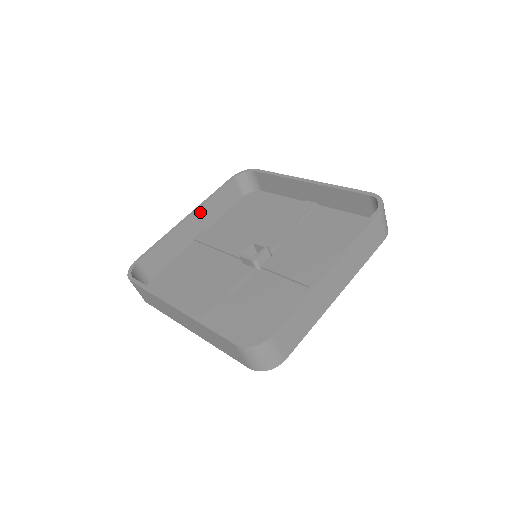
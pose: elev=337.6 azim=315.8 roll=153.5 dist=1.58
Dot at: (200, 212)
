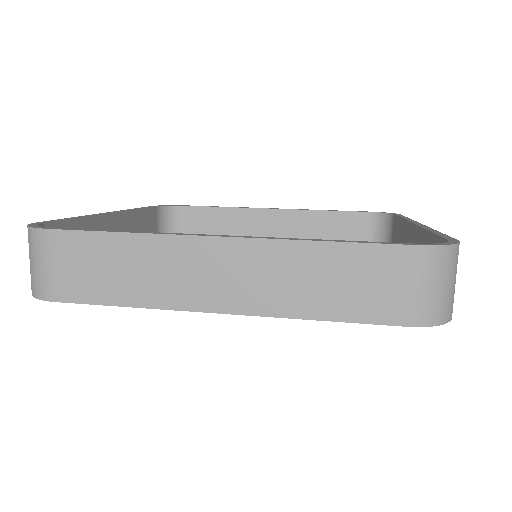
Dot at: (124, 218)
